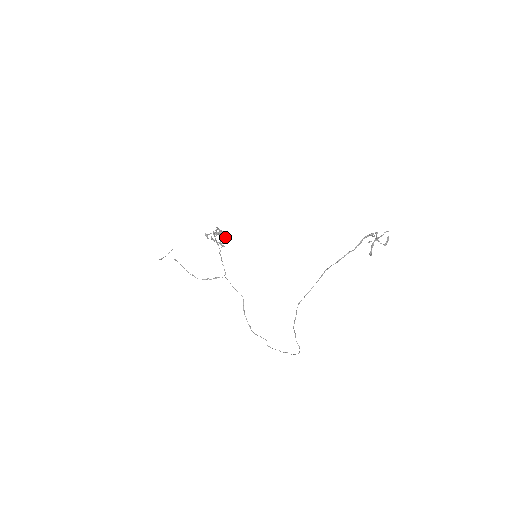
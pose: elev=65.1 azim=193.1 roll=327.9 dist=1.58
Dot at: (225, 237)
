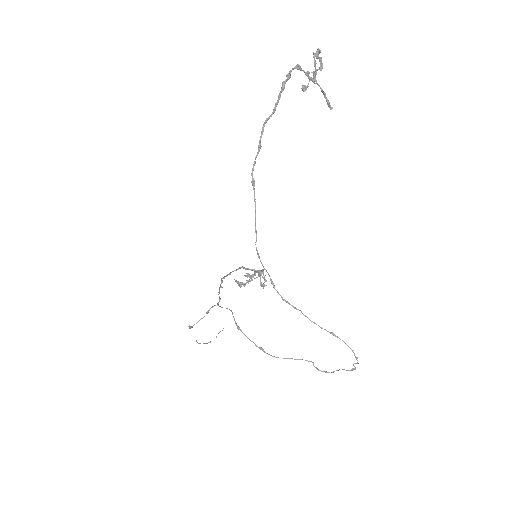
Dot at: occluded
